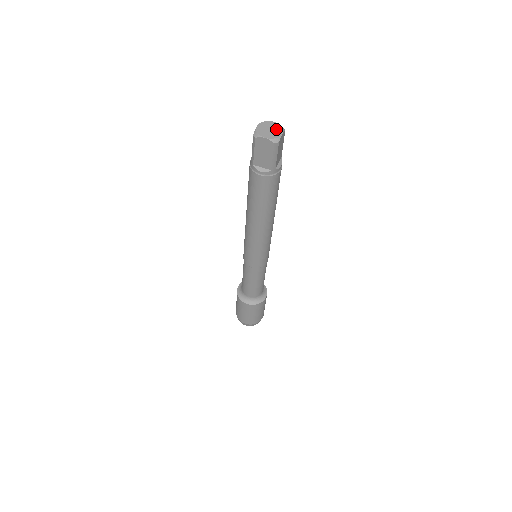
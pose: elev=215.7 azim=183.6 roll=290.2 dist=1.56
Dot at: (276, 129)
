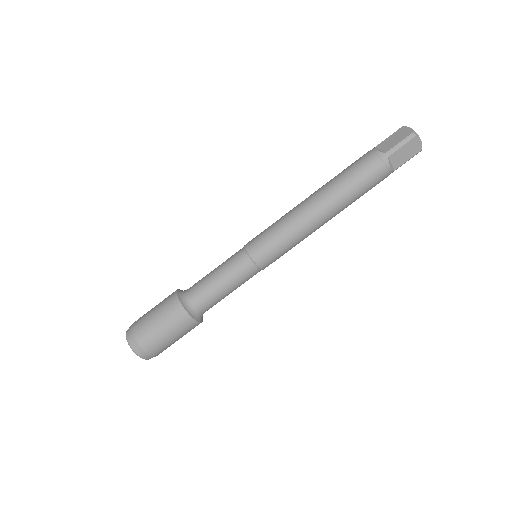
Dot at: occluded
